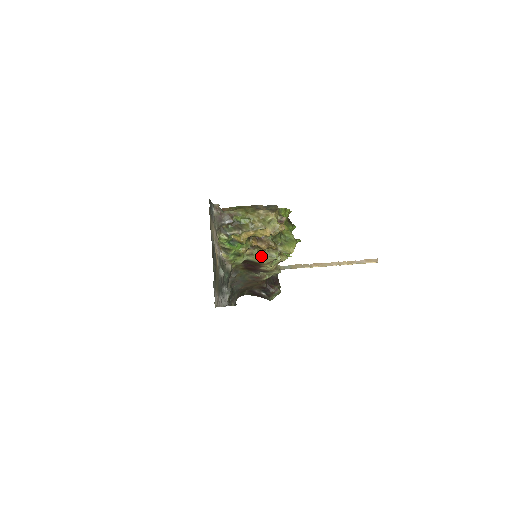
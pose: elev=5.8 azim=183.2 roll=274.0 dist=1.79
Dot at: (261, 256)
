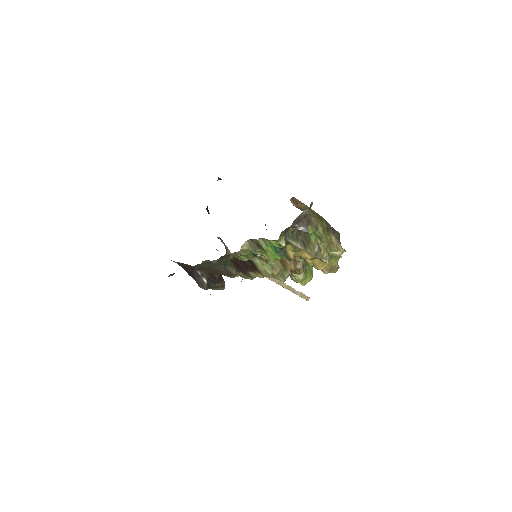
Dot at: (276, 271)
